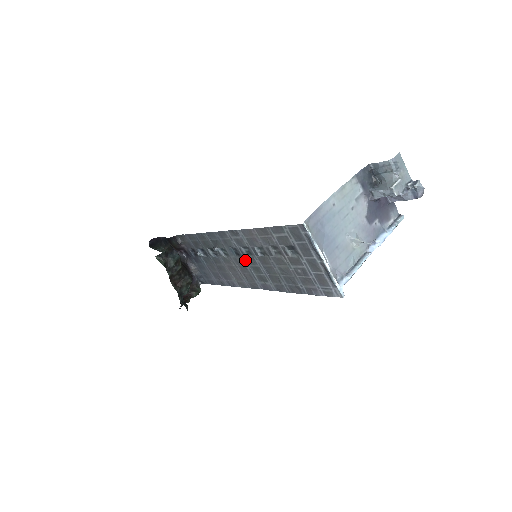
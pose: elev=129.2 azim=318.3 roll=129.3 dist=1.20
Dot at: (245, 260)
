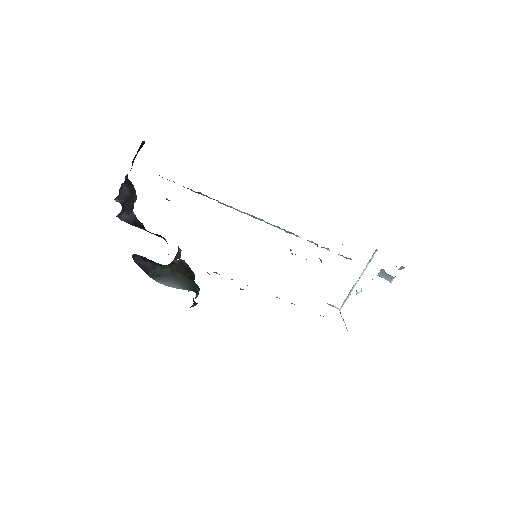
Dot at: occluded
